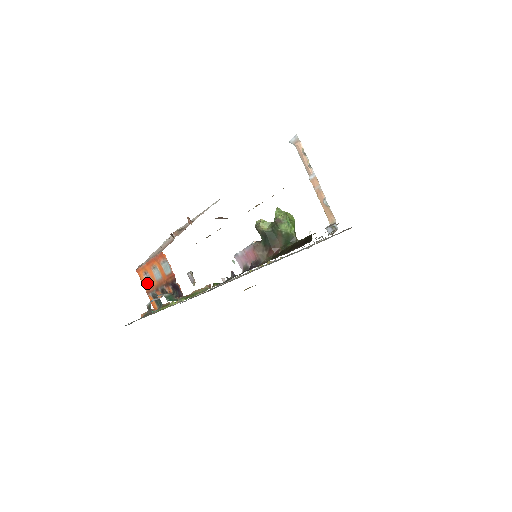
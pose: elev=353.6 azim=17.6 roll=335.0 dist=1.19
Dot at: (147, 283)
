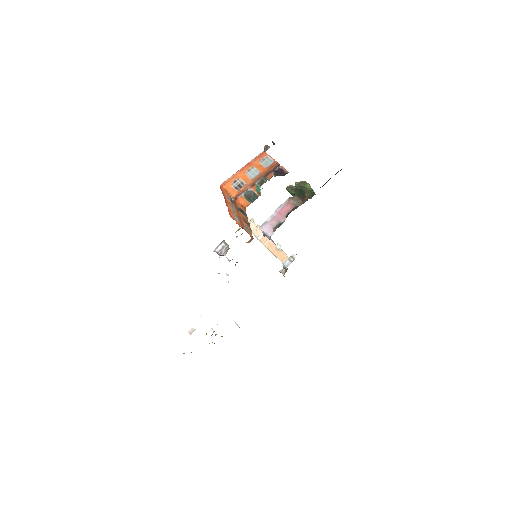
Dot at: (236, 189)
